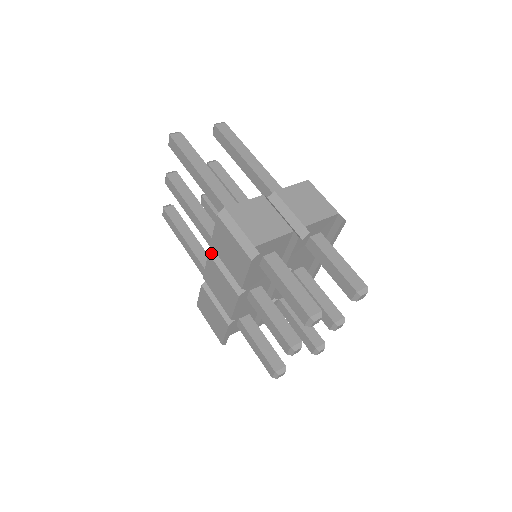
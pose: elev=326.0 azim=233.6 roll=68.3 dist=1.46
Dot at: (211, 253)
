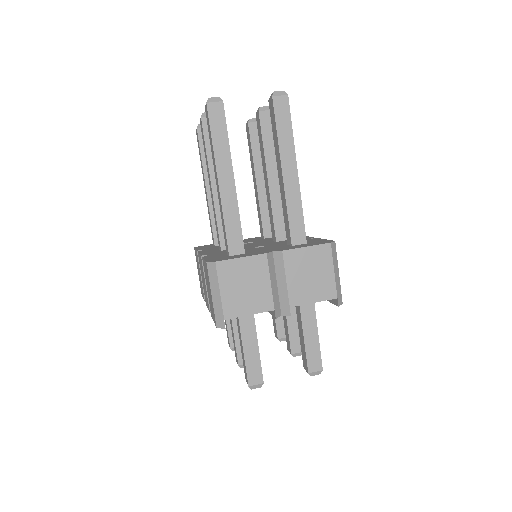
Dot at: occluded
